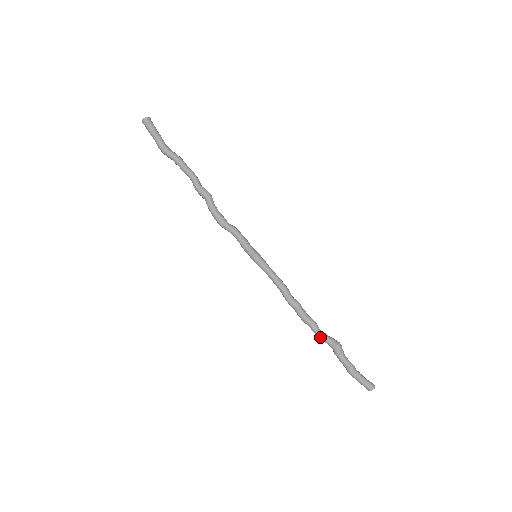
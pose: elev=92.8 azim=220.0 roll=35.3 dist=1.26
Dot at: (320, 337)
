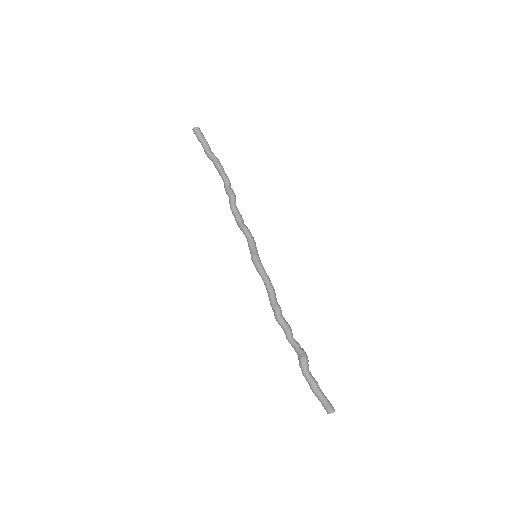
Dot at: (291, 345)
